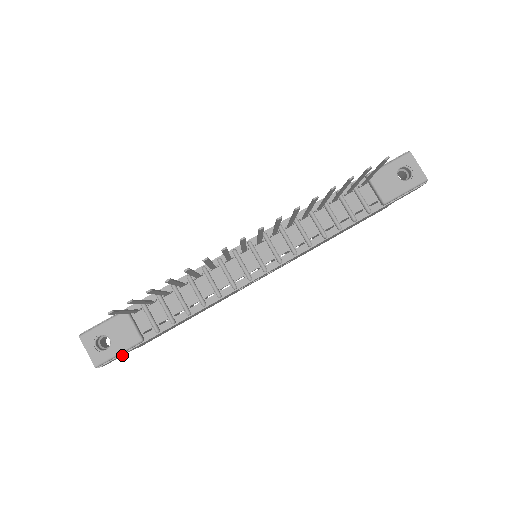
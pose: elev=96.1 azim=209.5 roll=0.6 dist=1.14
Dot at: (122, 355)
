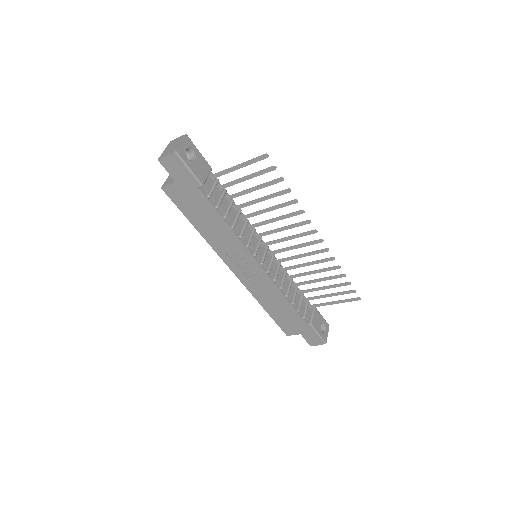
Dot at: (173, 173)
